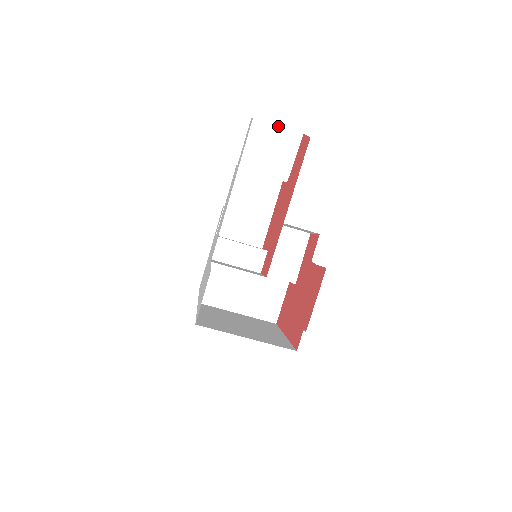
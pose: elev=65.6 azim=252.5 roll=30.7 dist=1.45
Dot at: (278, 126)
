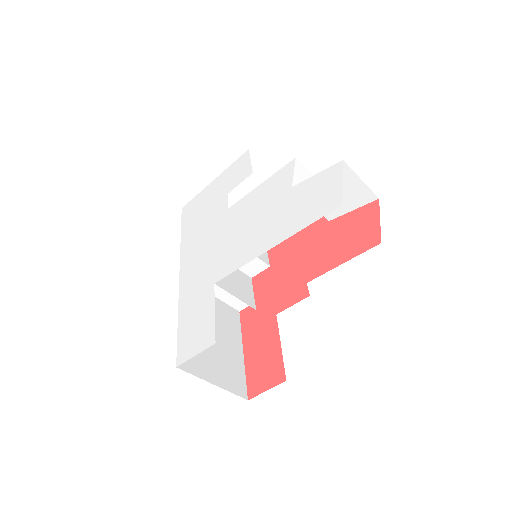
Dot at: (361, 181)
